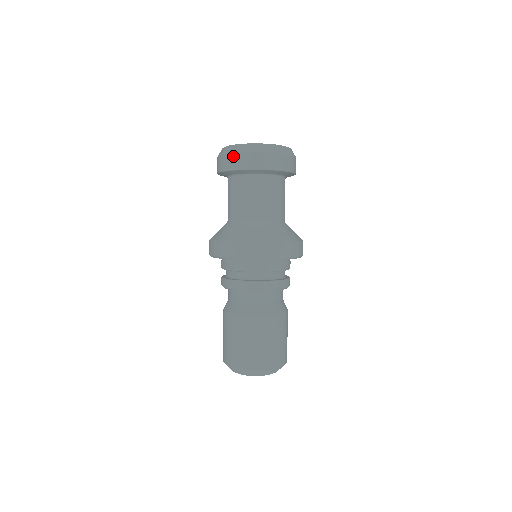
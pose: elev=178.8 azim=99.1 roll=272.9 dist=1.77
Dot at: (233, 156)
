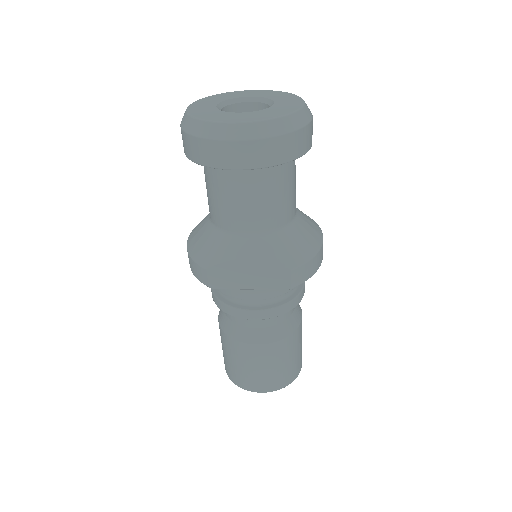
Dot at: (192, 141)
